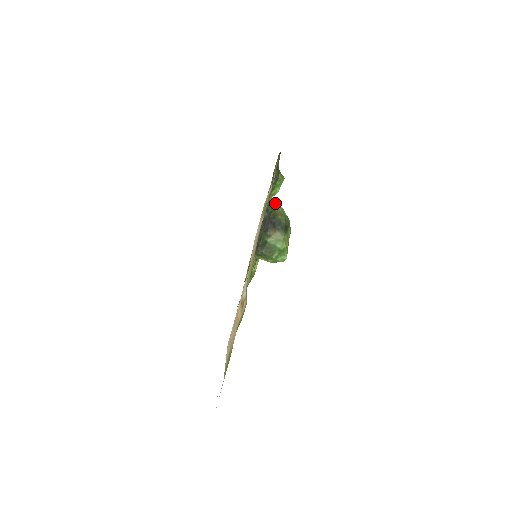
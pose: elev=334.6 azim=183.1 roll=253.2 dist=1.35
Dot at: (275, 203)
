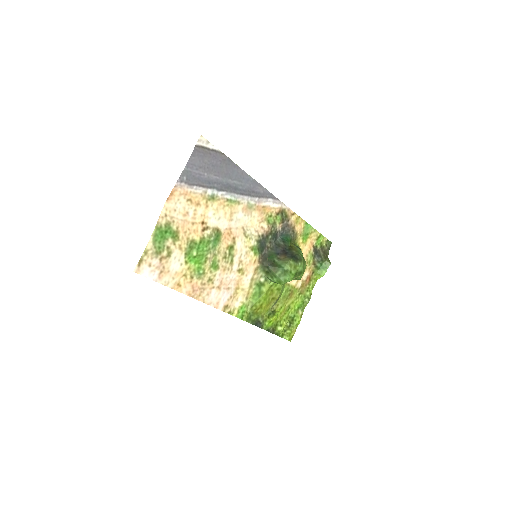
Dot at: (297, 247)
